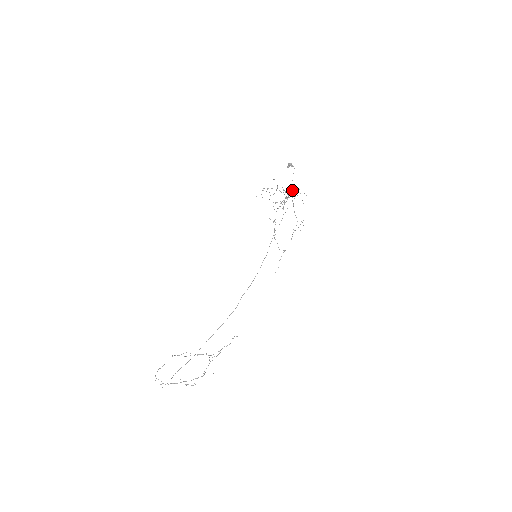
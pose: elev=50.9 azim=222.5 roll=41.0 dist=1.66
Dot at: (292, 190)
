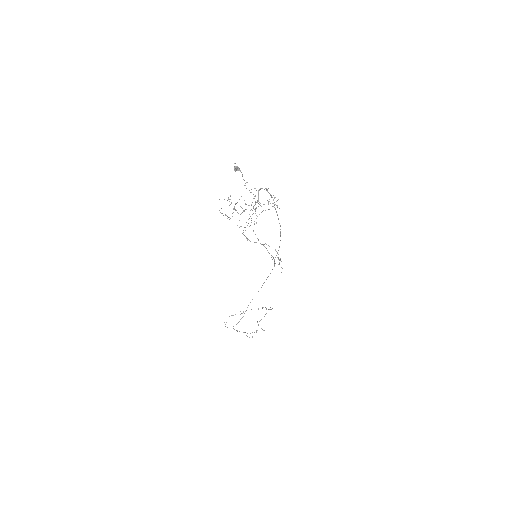
Dot at: (251, 209)
